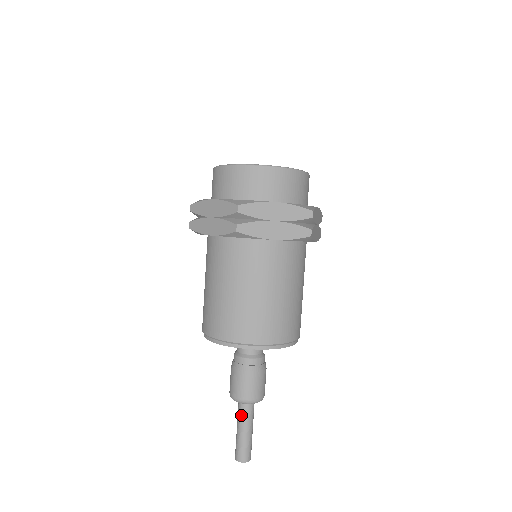
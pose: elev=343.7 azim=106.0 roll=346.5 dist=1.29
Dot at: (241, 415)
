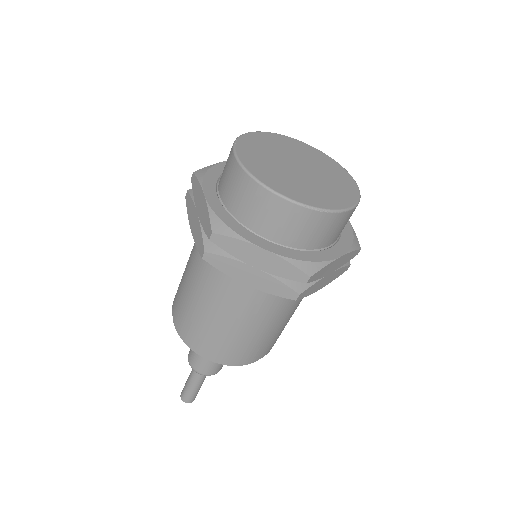
Dot at: (193, 372)
